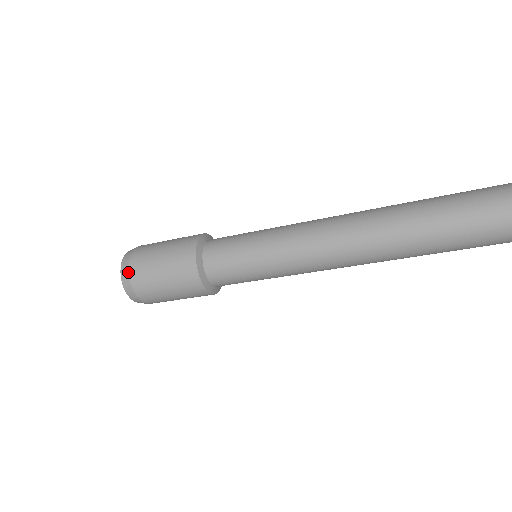
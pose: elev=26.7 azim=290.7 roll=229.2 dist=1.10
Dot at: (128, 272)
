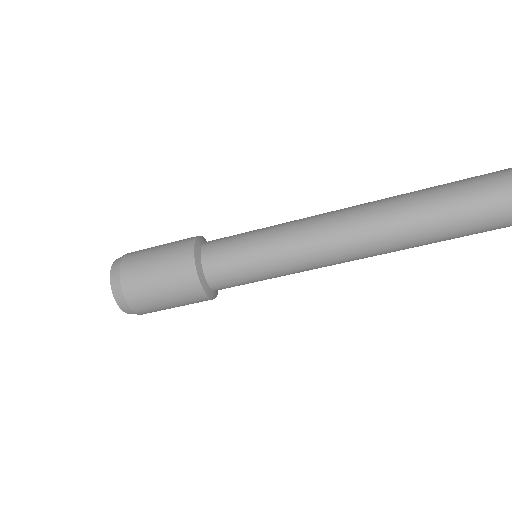
Dot at: (122, 293)
